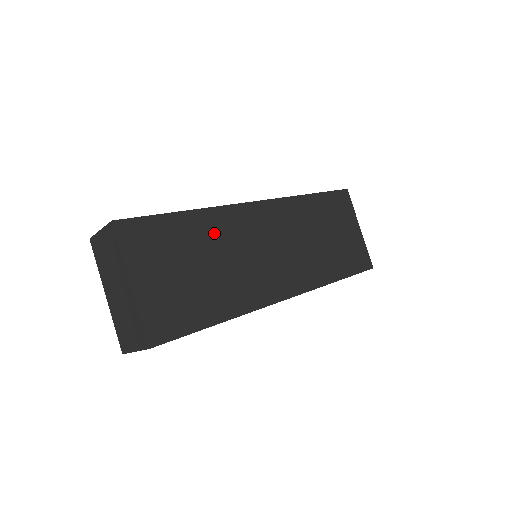
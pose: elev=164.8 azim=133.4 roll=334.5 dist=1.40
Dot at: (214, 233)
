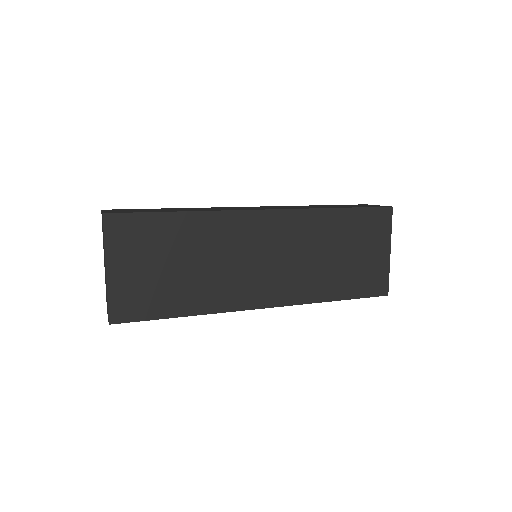
Dot at: (204, 236)
